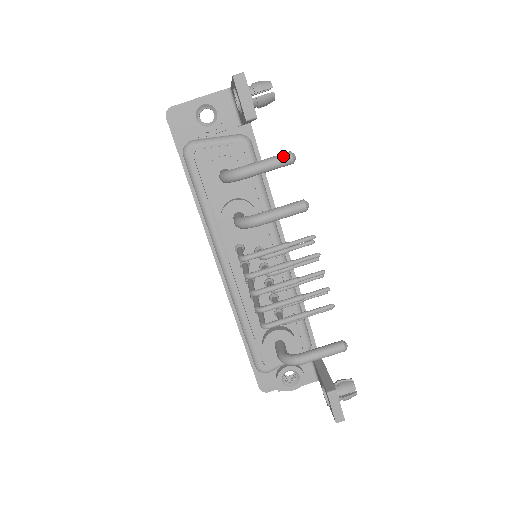
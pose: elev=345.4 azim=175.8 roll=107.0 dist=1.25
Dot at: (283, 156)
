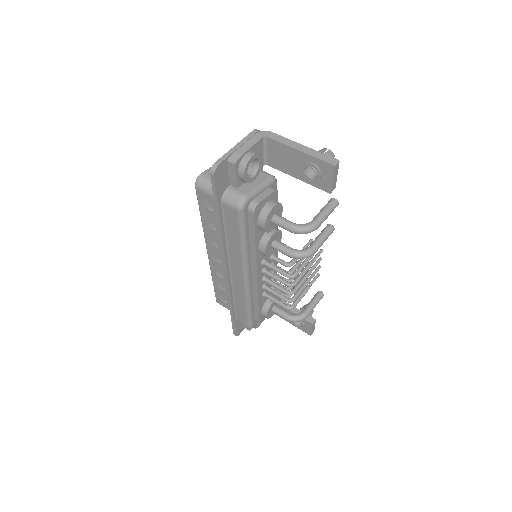
Dot at: (335, 205)
